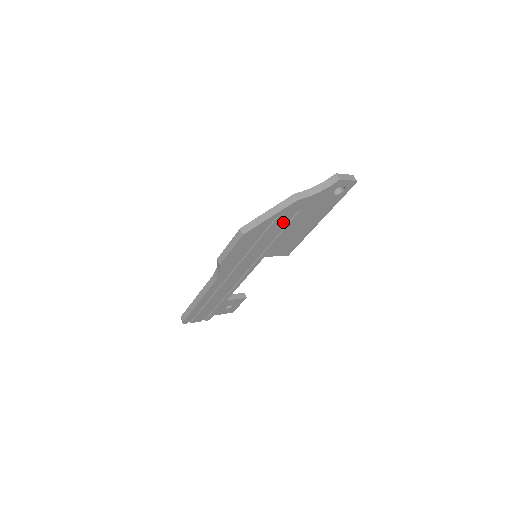
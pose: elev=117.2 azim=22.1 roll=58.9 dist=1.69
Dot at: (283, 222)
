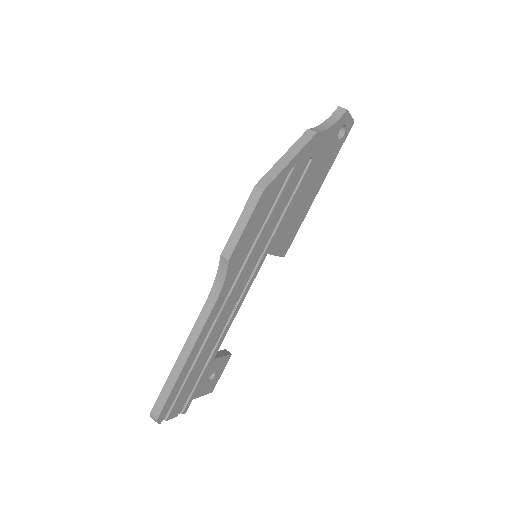
Dot at: (297, 177)
